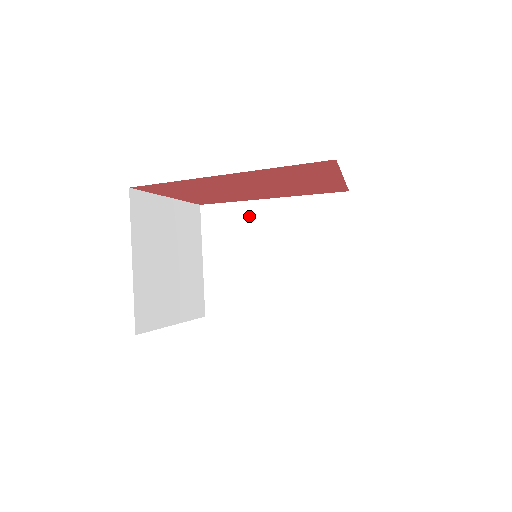
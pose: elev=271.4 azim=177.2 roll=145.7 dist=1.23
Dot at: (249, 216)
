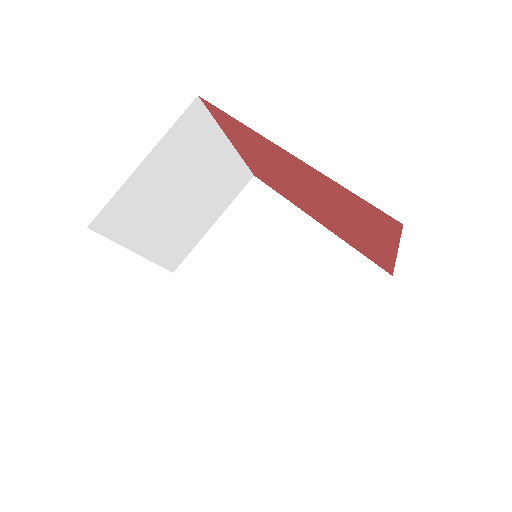
Dot at: (286, 221)
